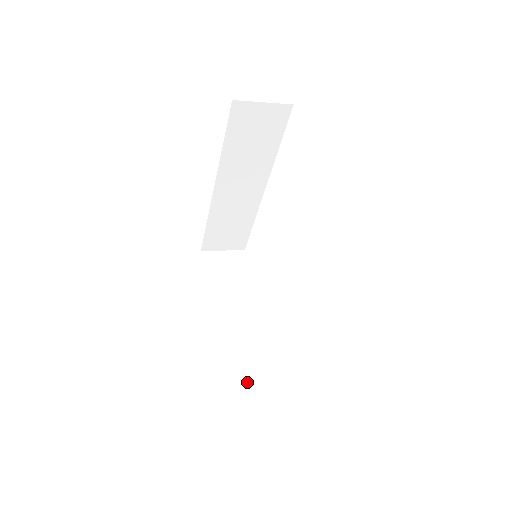
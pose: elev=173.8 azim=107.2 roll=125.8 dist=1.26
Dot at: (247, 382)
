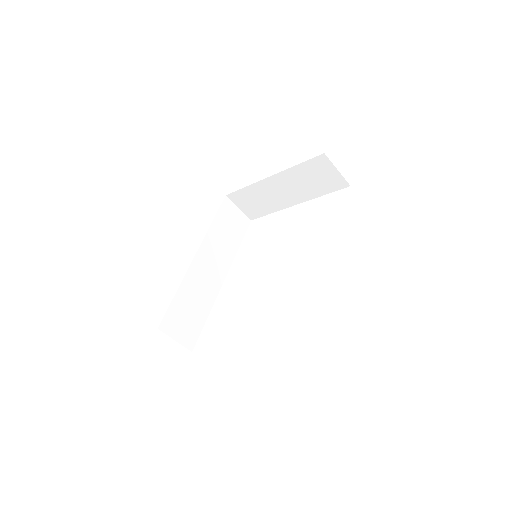
Dot at: occluded
